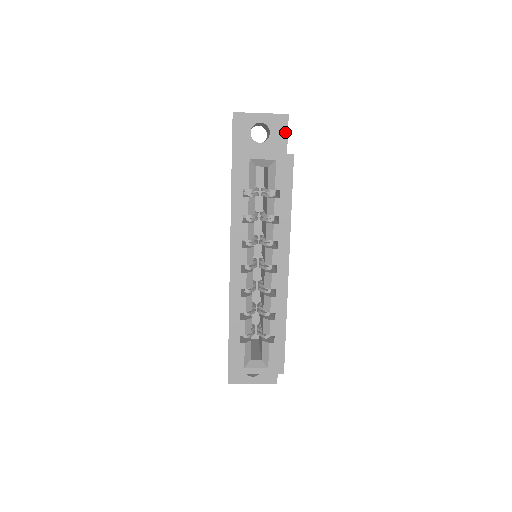
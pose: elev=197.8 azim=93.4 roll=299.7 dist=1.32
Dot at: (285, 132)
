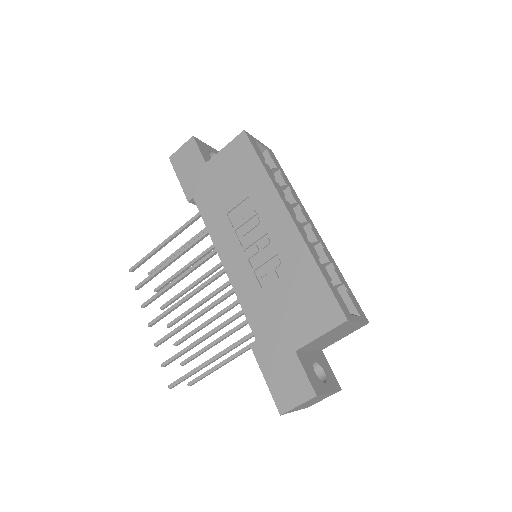
Dot at: occluded
